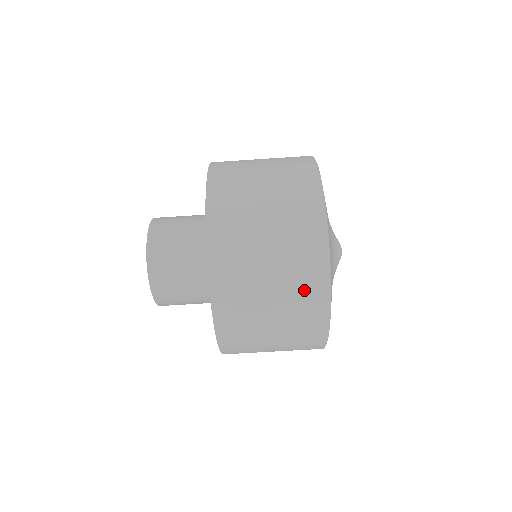
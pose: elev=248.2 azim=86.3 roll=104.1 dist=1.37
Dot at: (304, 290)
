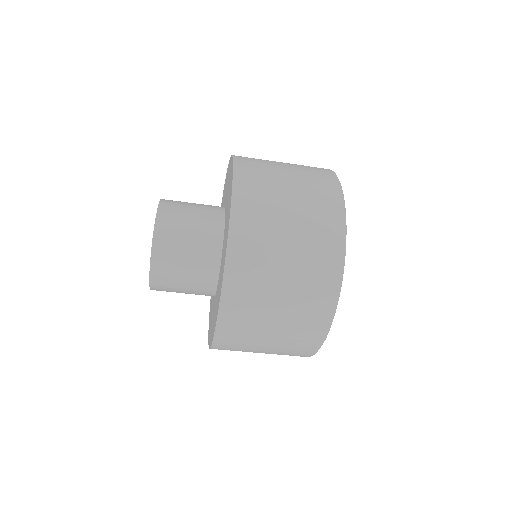
Dot at: (305, 329)
